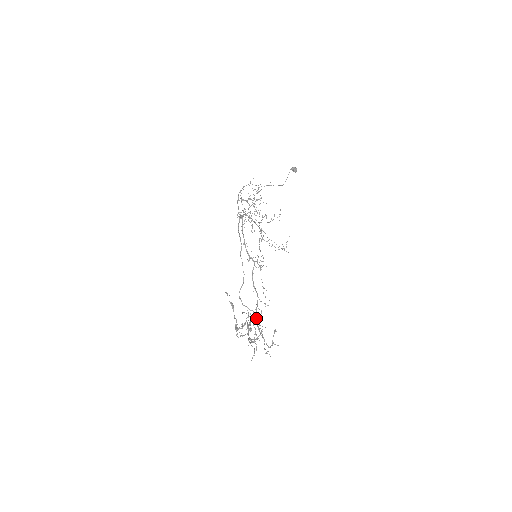
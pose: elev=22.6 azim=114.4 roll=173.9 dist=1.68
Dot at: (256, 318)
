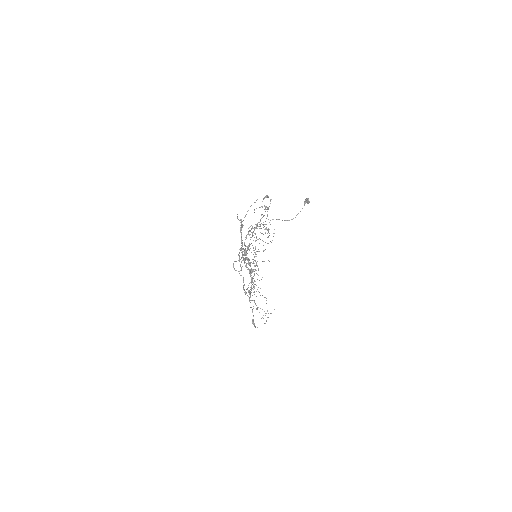
Dot at: occluded
